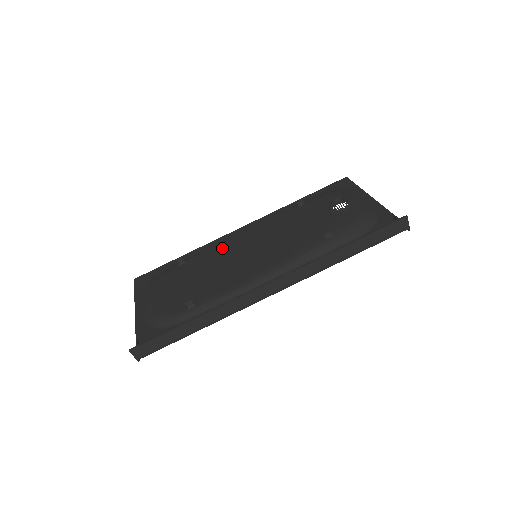
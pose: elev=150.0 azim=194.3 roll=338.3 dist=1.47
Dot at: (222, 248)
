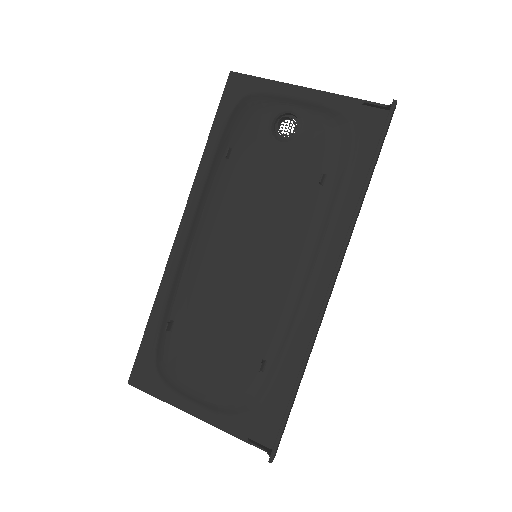
Dot at: (200, 275)
